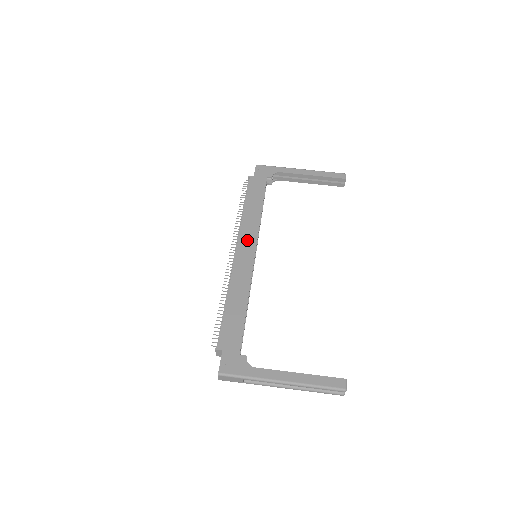
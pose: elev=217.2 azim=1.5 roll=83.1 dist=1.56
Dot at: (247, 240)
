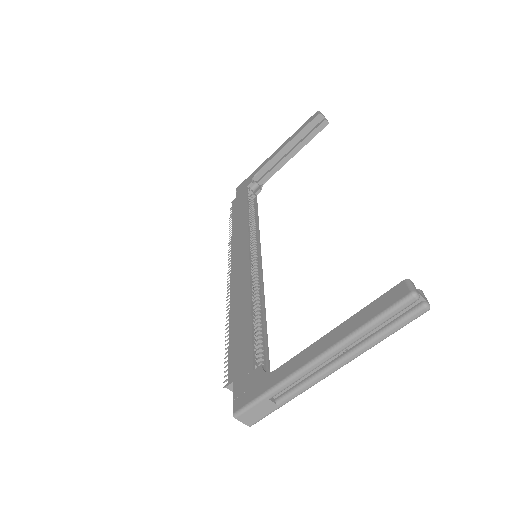
Dot at: (239, 250)
